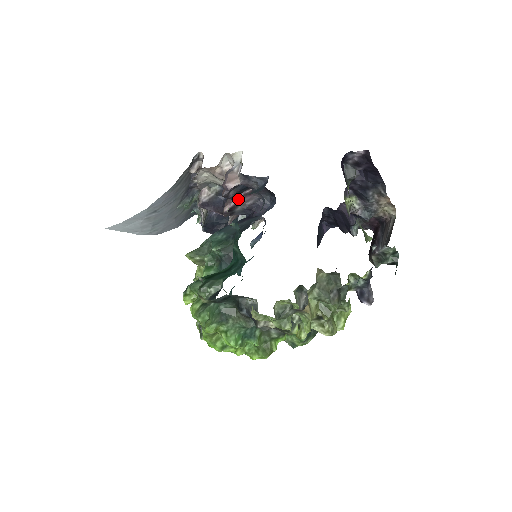
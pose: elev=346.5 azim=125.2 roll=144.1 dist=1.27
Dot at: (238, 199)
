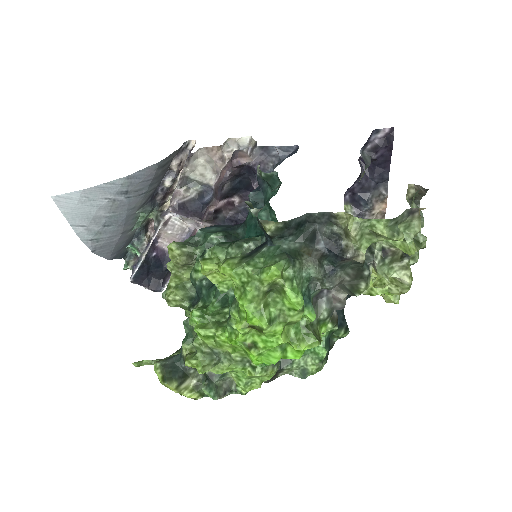
Dot at: (222, 204)
